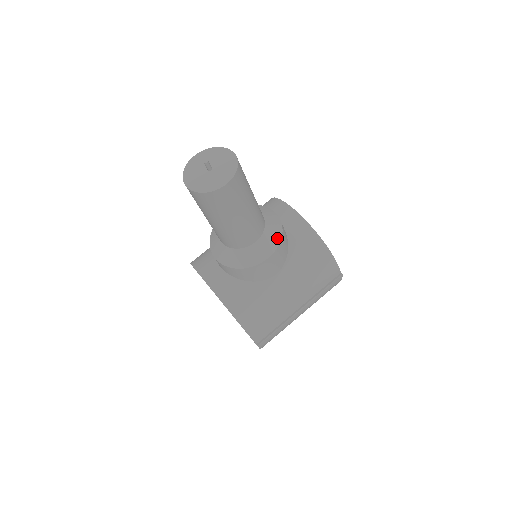
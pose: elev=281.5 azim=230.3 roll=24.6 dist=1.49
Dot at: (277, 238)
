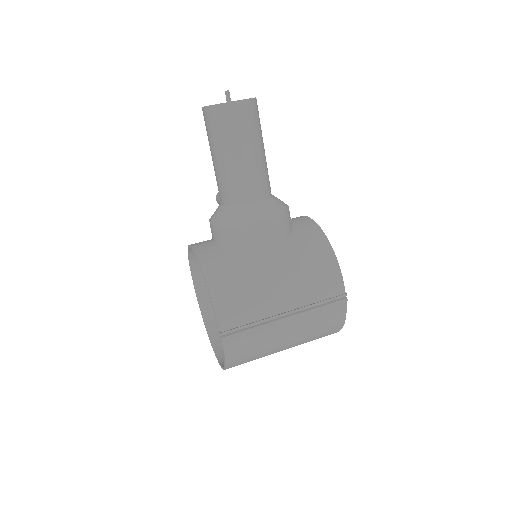
Dot at: (278, 211)
